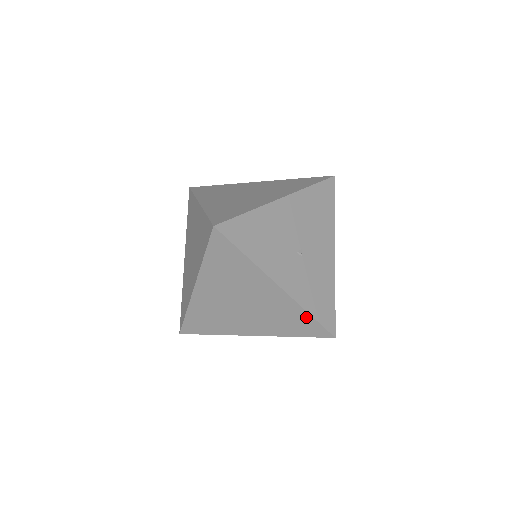
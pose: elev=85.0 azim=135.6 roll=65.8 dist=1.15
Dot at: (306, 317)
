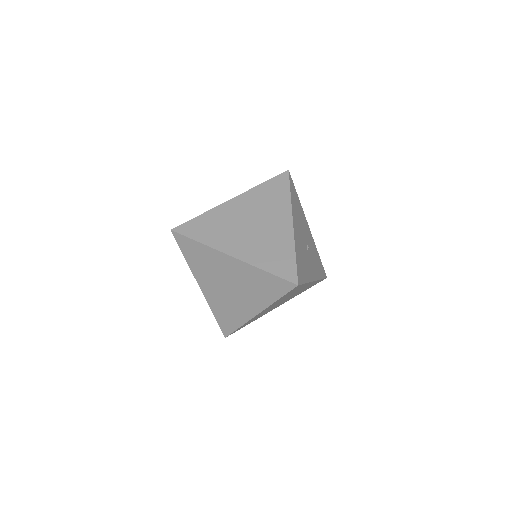
Dot at: (318, 281)
